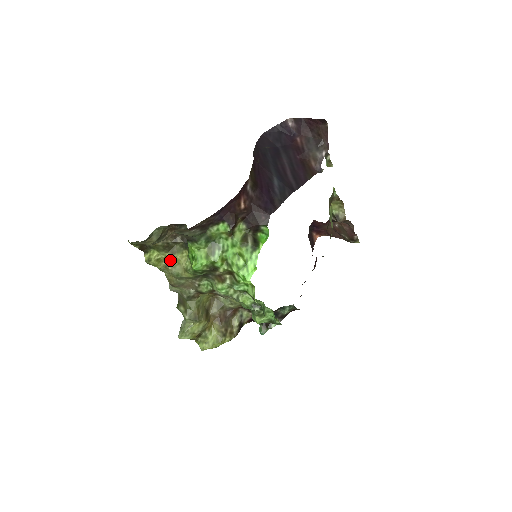
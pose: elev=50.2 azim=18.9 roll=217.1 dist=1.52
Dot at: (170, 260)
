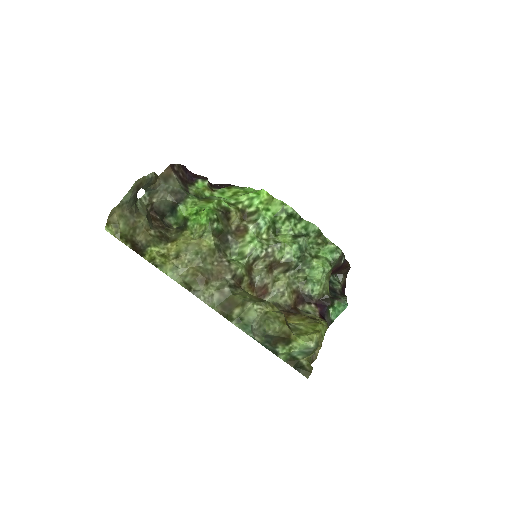
Dot at: (176, 250)
